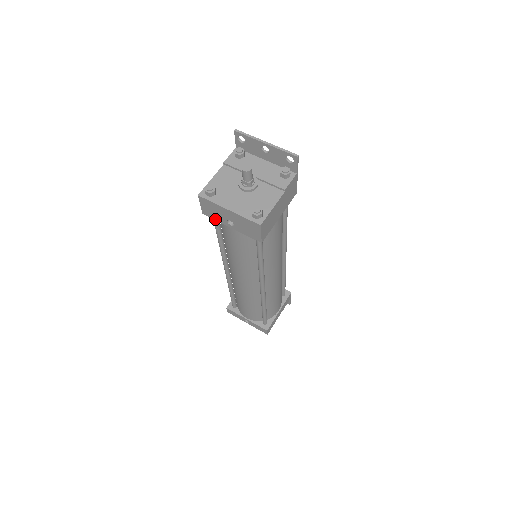
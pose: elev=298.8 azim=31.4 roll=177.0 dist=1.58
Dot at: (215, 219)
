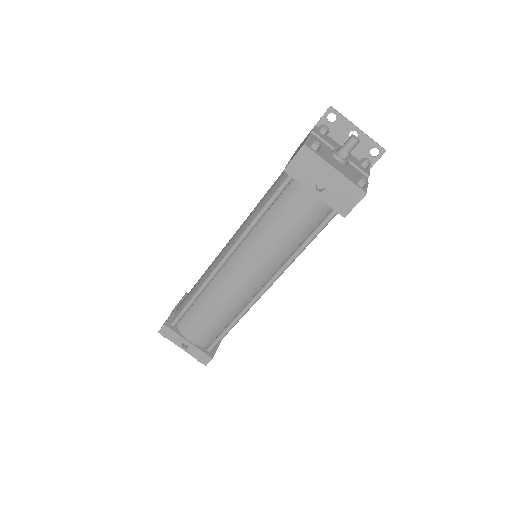
Dot at: (298, 180)
